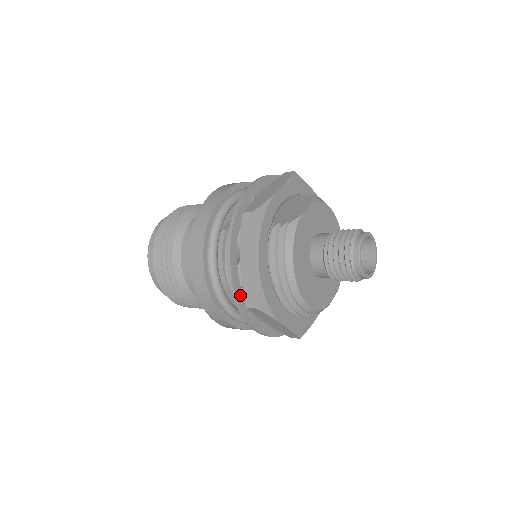
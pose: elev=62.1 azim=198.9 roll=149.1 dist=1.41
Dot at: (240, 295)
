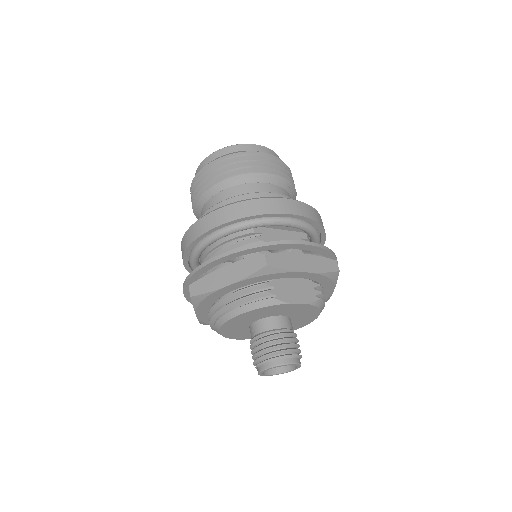
Dot at: (198, 275)
